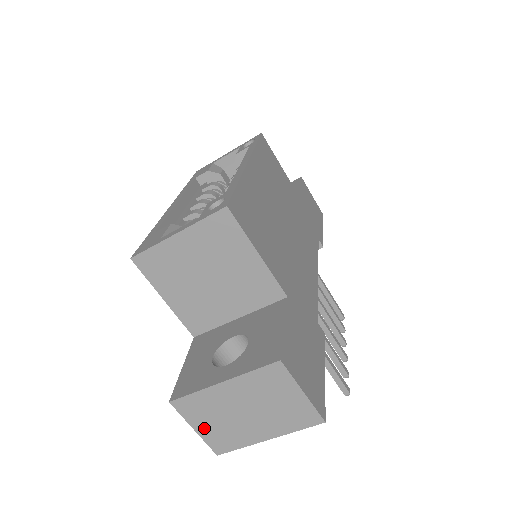
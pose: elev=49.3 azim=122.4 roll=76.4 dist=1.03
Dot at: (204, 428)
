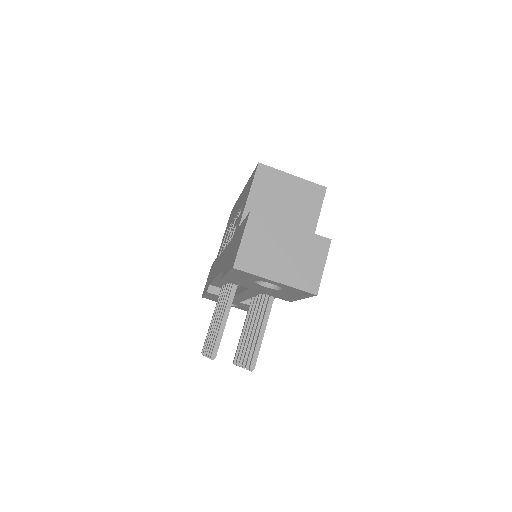
Dot at: (249, 243)
